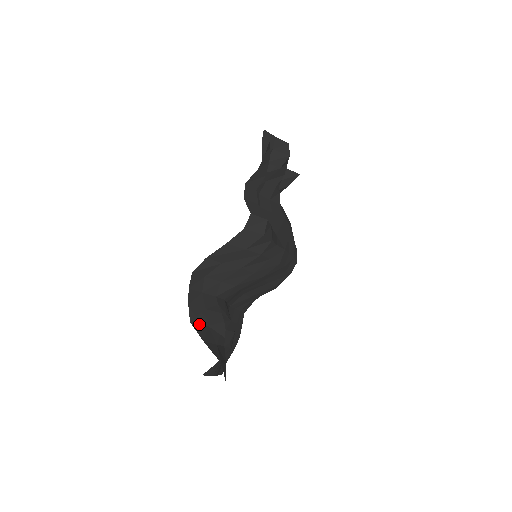
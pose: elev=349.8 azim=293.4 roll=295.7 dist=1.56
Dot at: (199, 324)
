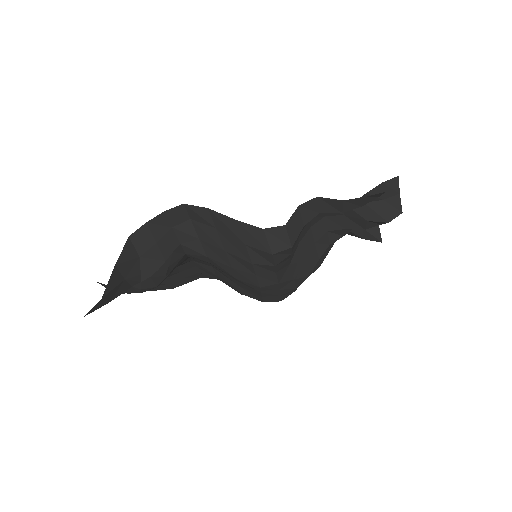
Dot at: (134, 247)
